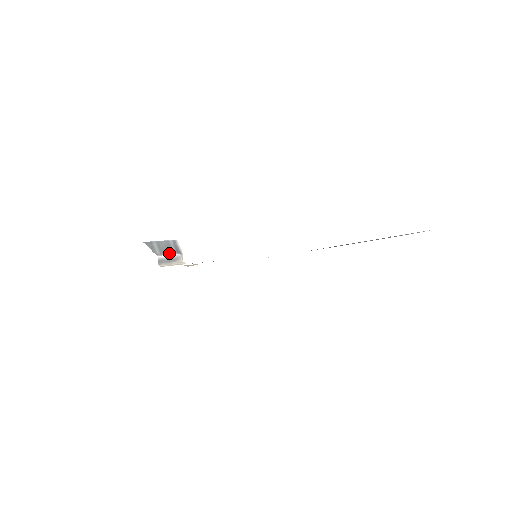
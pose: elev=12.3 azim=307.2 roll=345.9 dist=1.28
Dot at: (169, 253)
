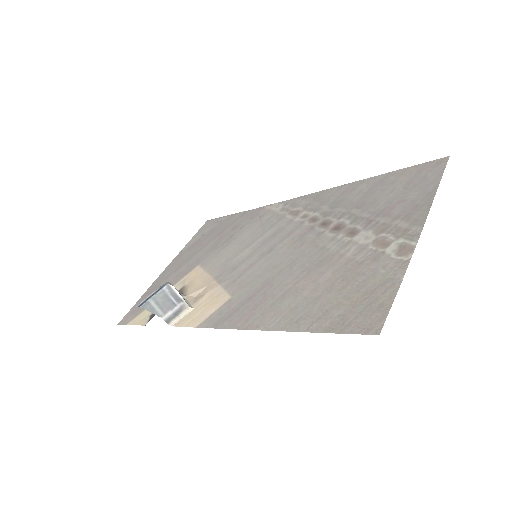
Dot at: (171, 308)
